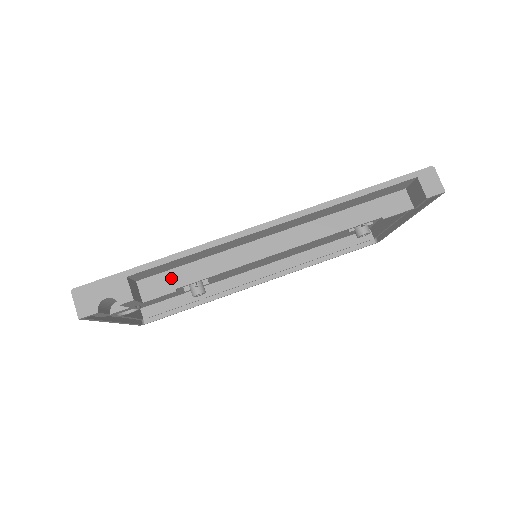
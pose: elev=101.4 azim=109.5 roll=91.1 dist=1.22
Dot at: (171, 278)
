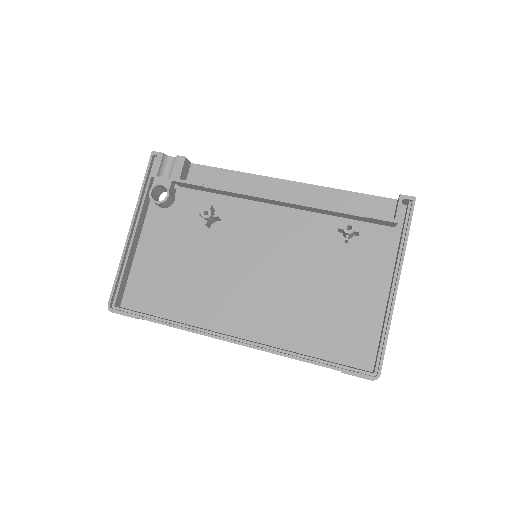
Dot at: occluded
